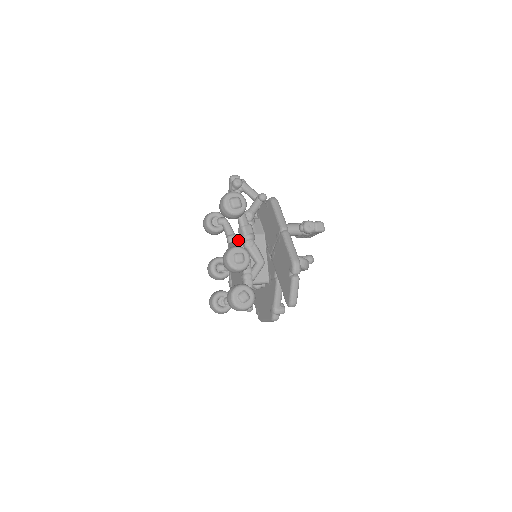
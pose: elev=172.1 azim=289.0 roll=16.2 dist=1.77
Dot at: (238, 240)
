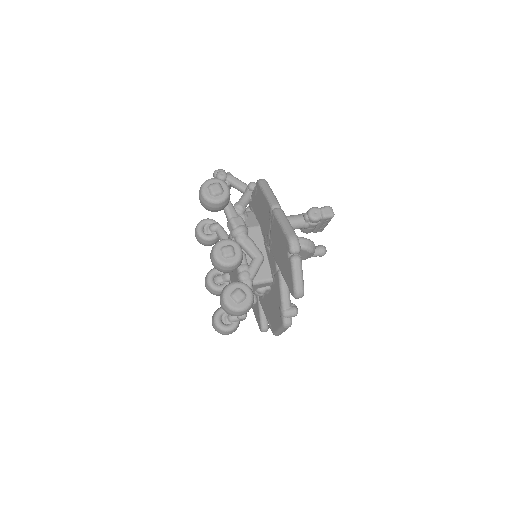
Dot at: (229, 237)
